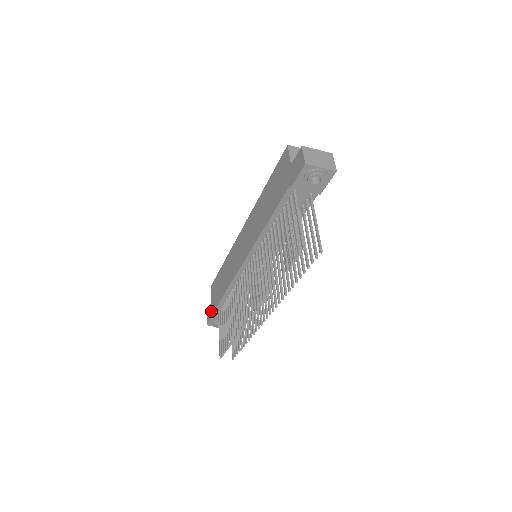
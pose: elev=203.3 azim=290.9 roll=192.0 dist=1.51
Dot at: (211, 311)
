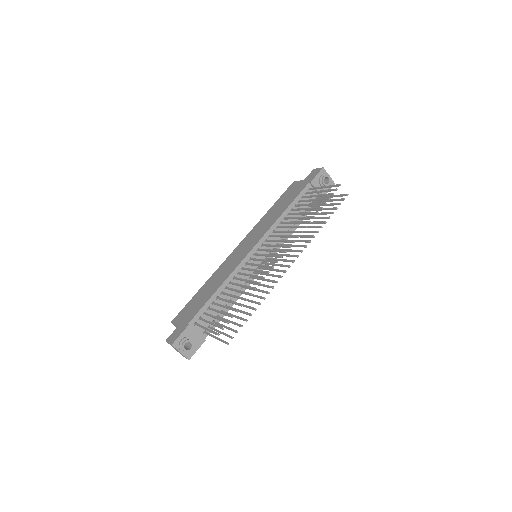
Dot at: (183, 326)
